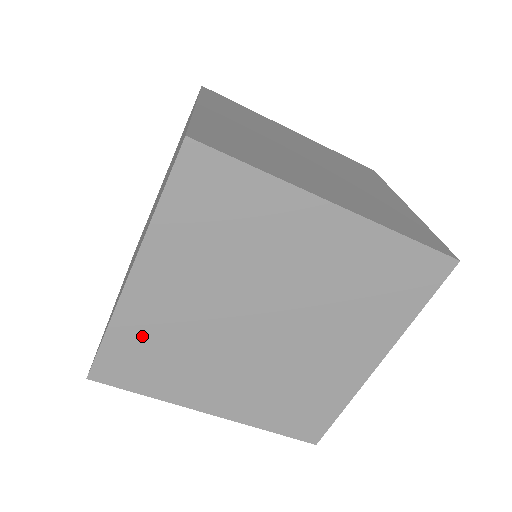
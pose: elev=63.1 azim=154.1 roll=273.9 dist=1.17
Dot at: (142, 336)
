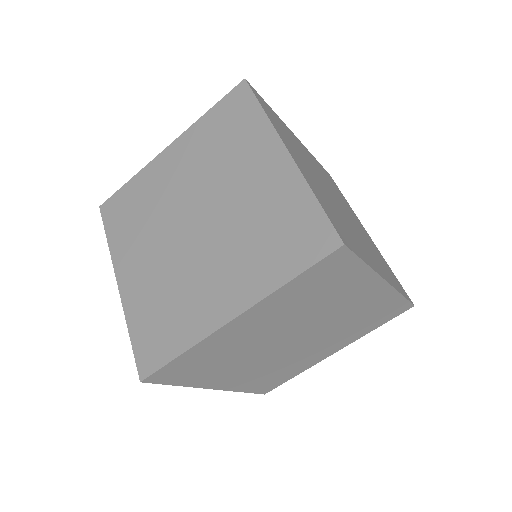
Dot at: (208, 353)
